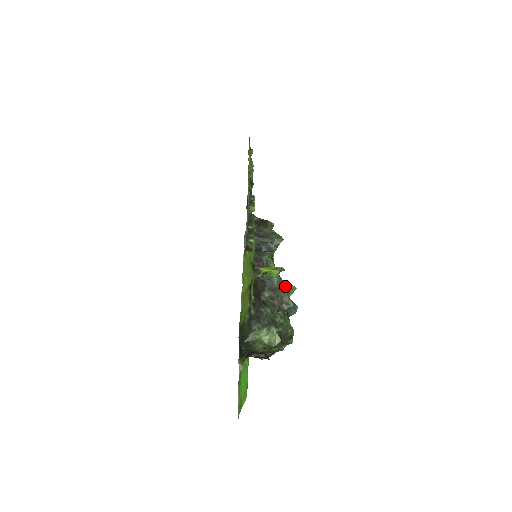
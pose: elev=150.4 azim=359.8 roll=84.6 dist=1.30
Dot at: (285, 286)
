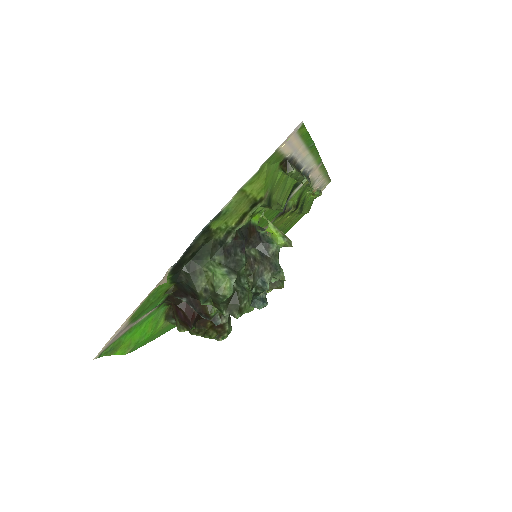
Dot at: (277, 264)
